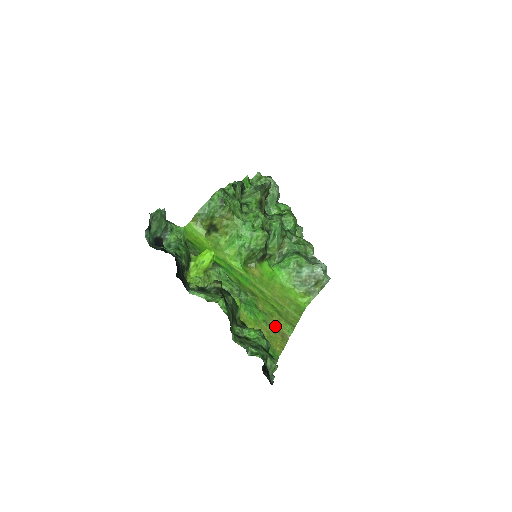
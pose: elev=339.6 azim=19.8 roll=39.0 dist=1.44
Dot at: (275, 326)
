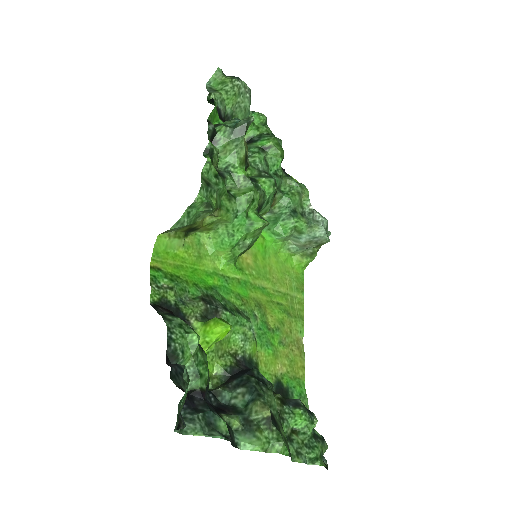
Dot at: (289, 338)
